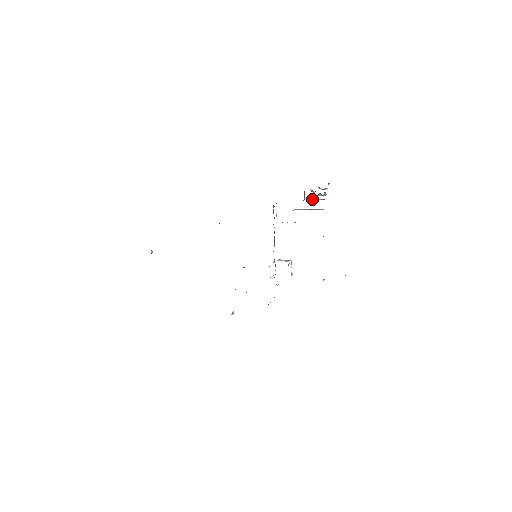
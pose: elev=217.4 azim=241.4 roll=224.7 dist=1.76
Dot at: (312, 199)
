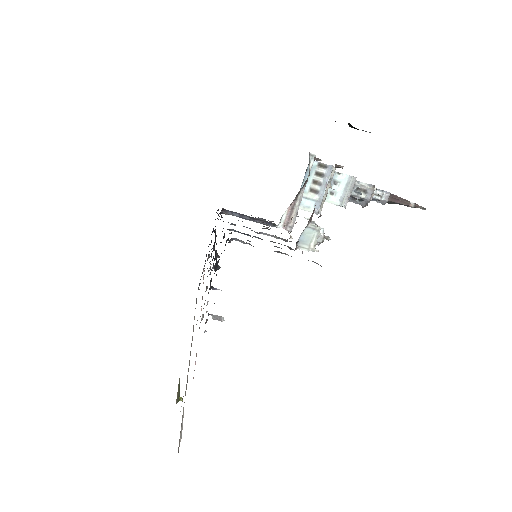
Dot at: (348, 196)
